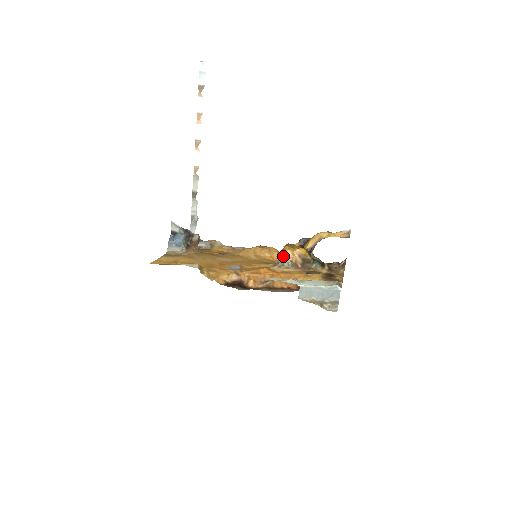
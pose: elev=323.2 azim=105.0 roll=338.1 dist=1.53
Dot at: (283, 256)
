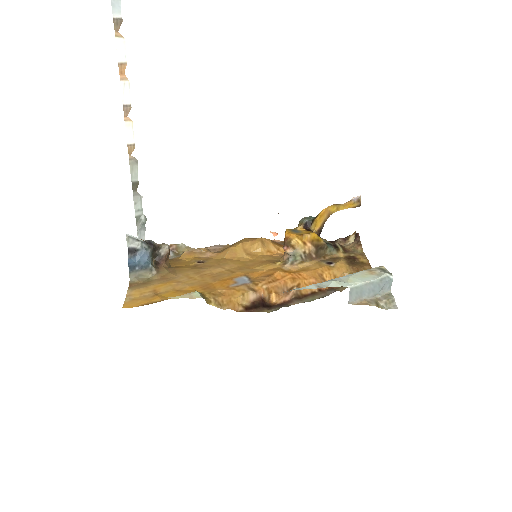
Dot at: (293, 248)
